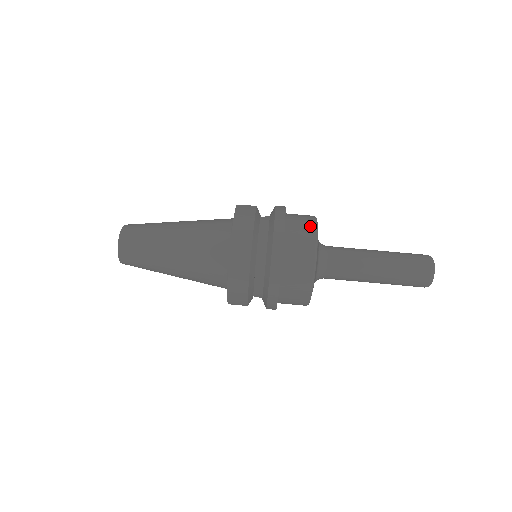
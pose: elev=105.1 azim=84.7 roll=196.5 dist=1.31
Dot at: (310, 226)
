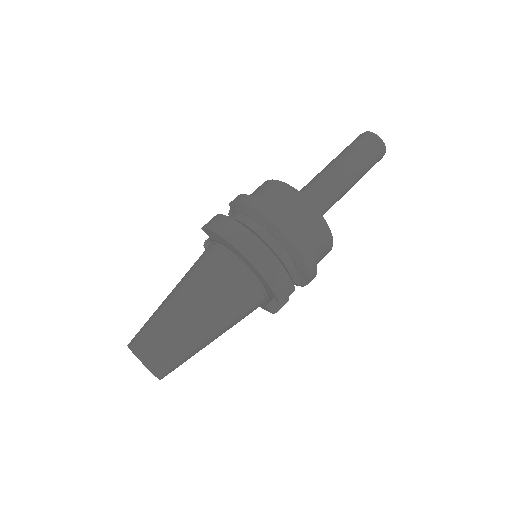
Dot at: (270, 184)
